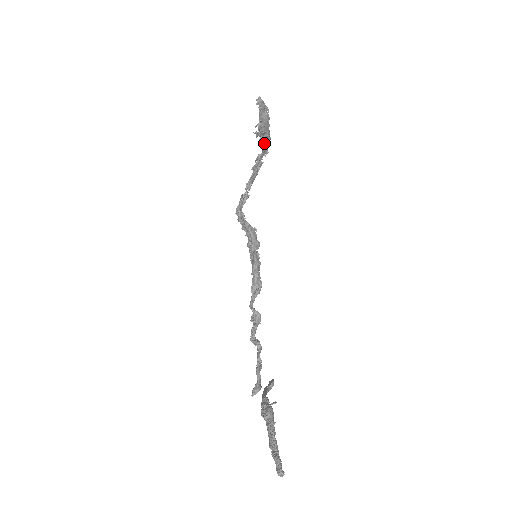
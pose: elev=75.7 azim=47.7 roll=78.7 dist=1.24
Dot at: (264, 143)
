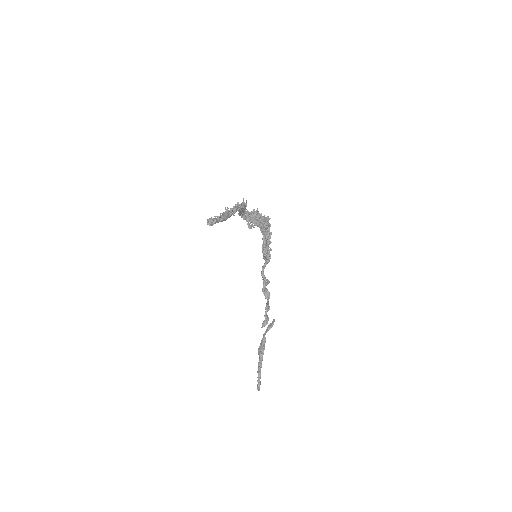
Dot at: occluded
